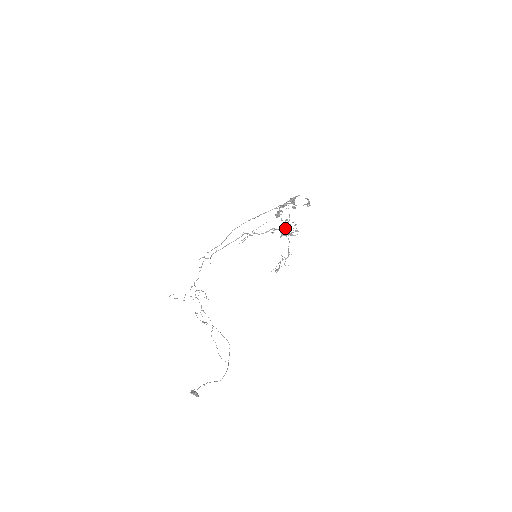
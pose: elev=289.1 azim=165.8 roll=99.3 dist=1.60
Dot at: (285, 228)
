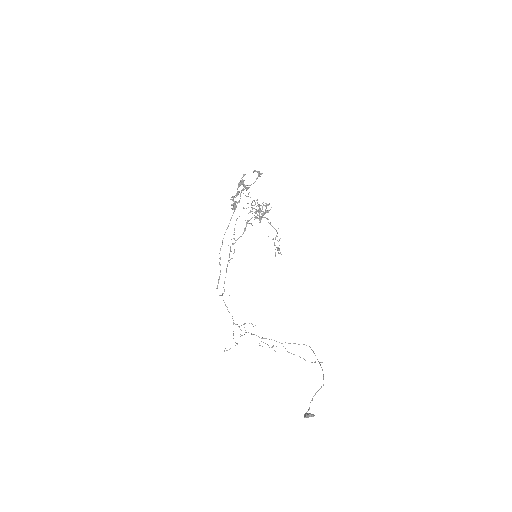
Dot at: occluded
